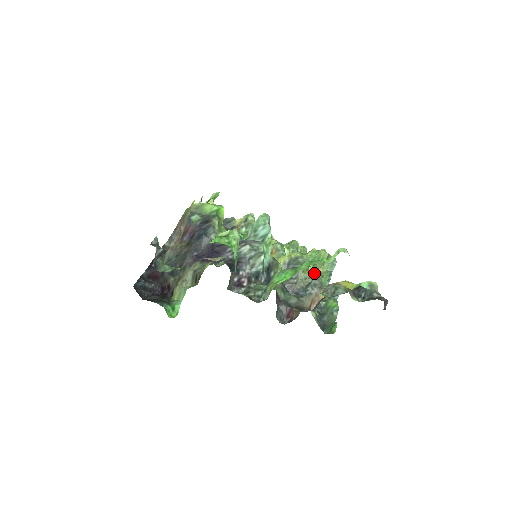
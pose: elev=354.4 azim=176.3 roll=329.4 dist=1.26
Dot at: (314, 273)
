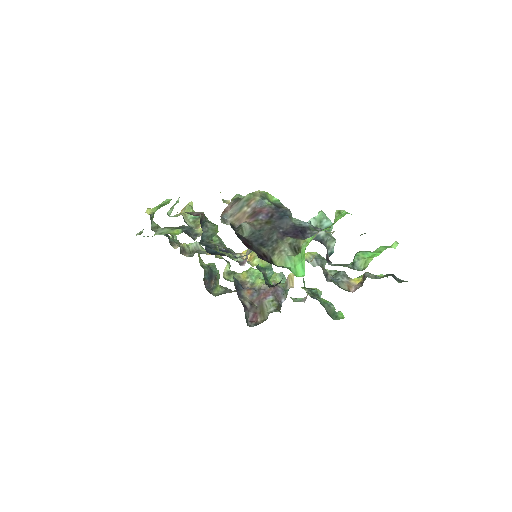
Dot at: (274, 283)
